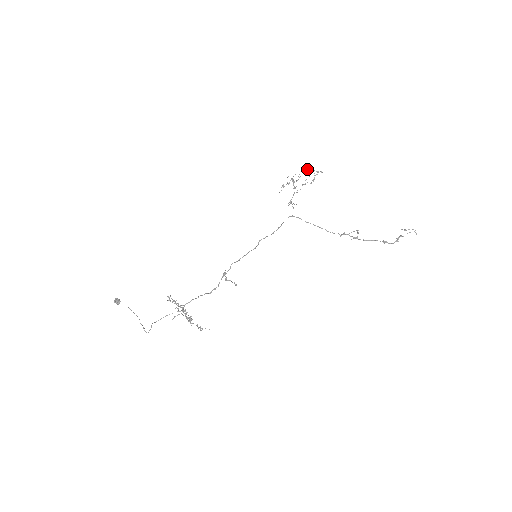
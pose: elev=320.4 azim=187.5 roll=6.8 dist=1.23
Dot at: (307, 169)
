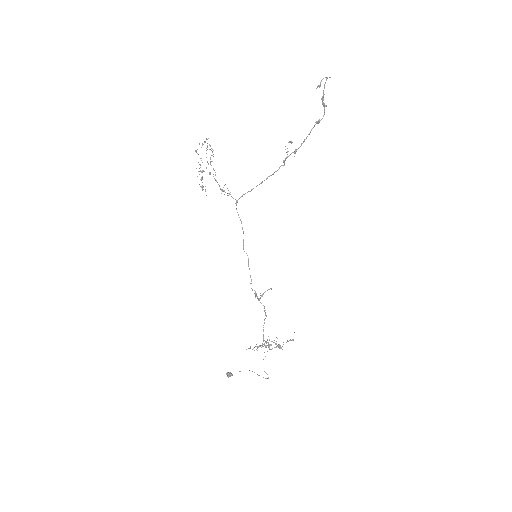
Dot at: (196, 150)
